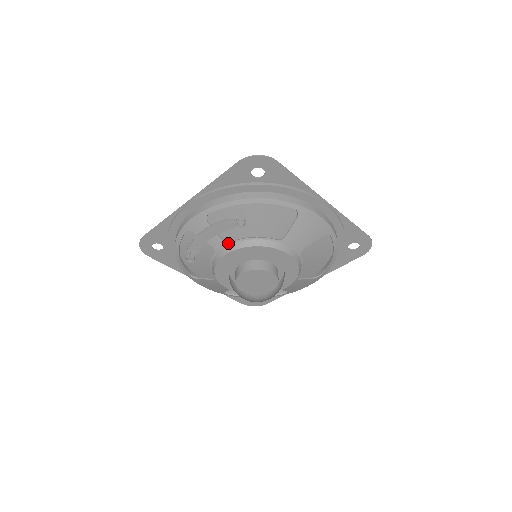
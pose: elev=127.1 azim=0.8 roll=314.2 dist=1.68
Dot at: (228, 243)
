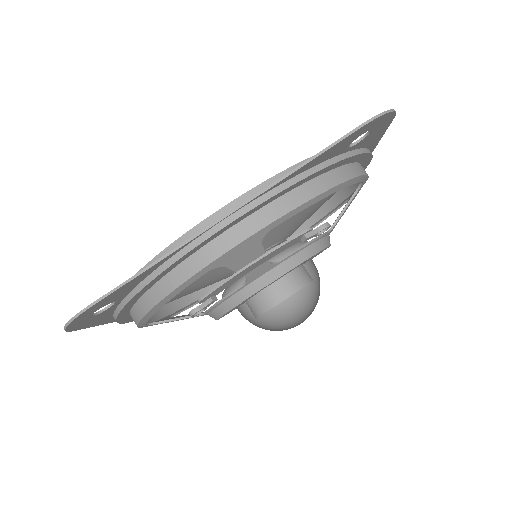
Dot at: (276, 264)
